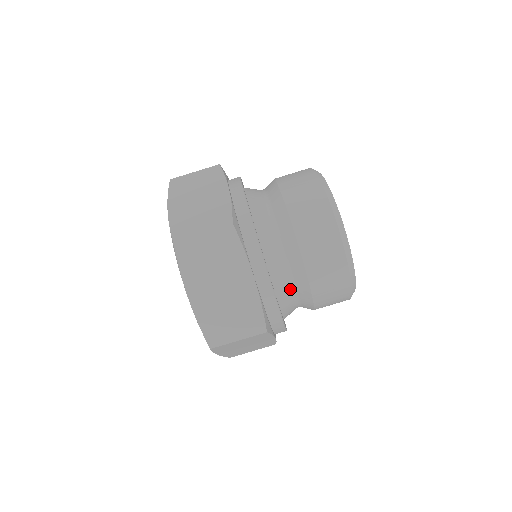
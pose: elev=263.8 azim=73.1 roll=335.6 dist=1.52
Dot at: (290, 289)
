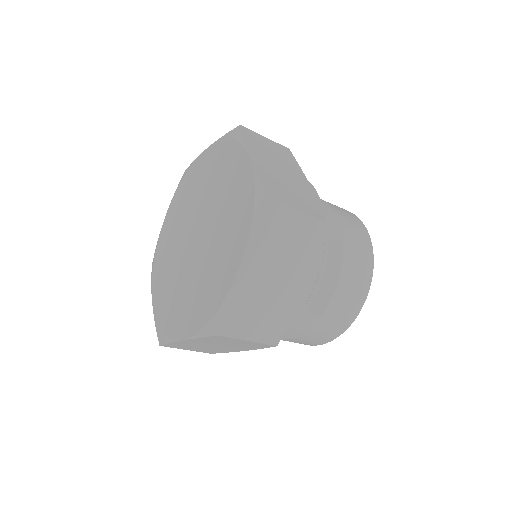
Dot at: occluded
